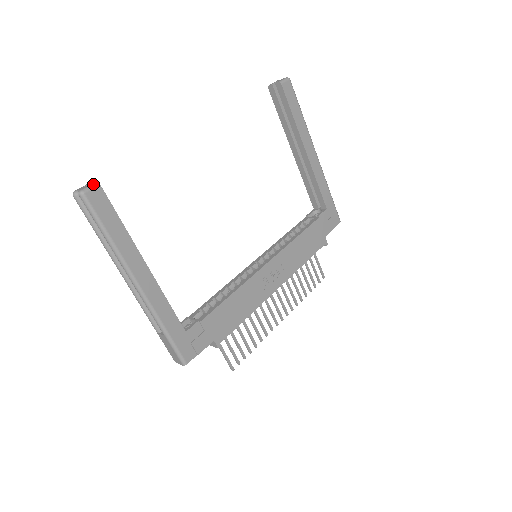
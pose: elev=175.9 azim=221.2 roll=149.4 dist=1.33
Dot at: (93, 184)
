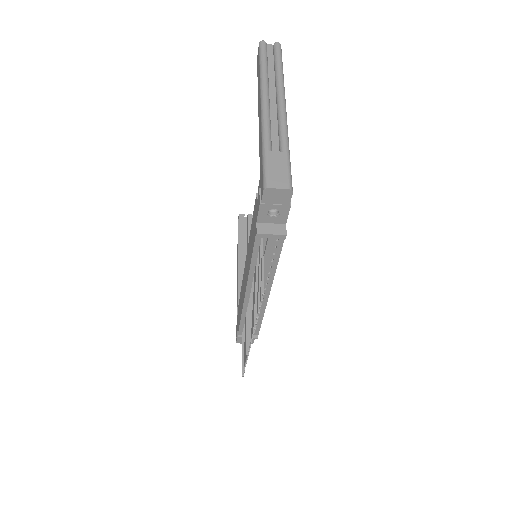
Dot at: occluded
